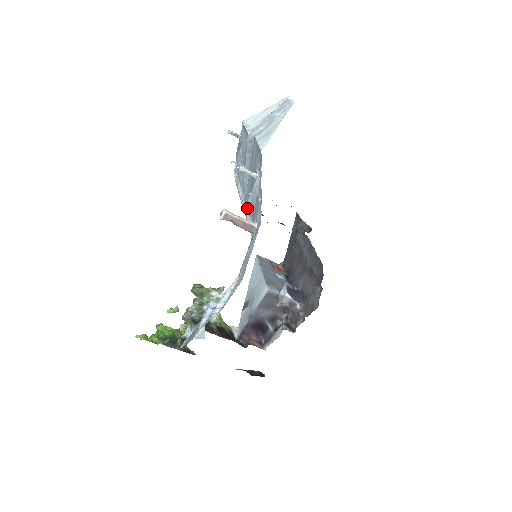
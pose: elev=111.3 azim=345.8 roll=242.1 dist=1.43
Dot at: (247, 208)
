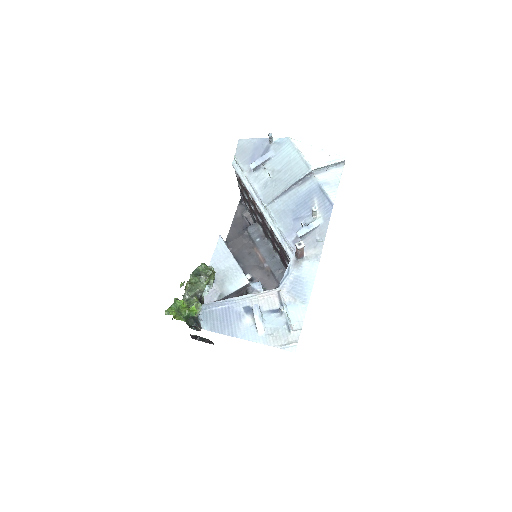
Dot at: (299, 236)
